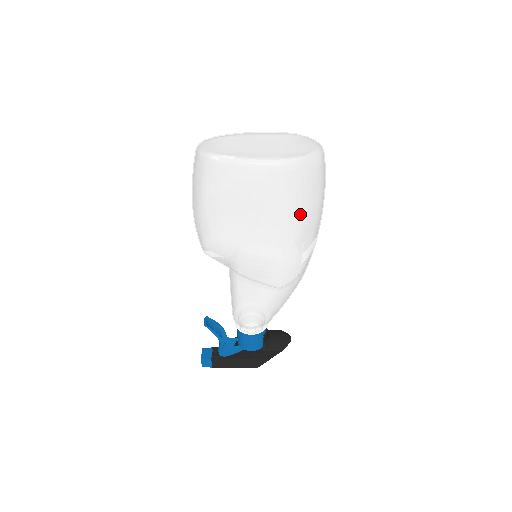
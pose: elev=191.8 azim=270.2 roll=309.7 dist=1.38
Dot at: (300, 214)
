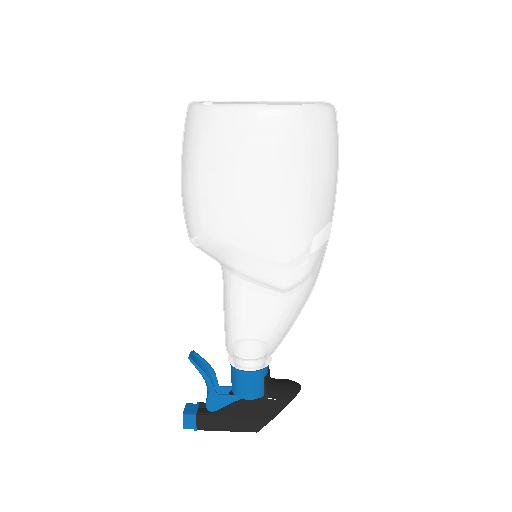
Dot at: (308, 178)
